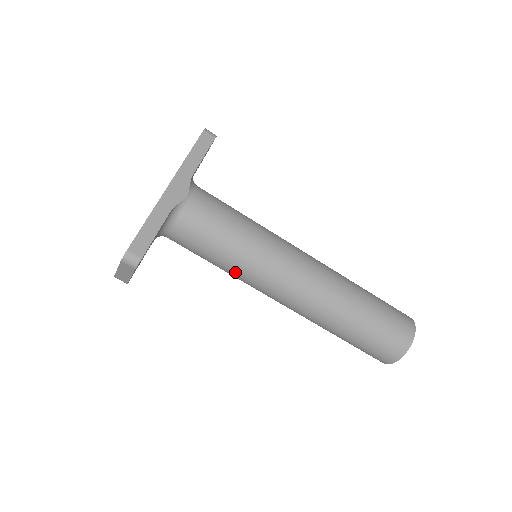
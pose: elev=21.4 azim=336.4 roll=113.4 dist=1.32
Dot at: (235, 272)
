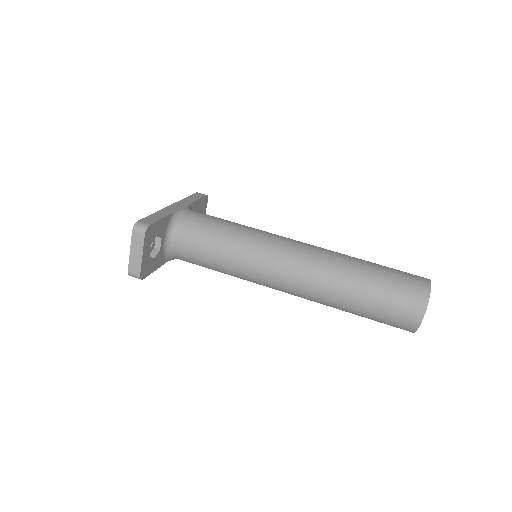
Dot at: (238, 259)
